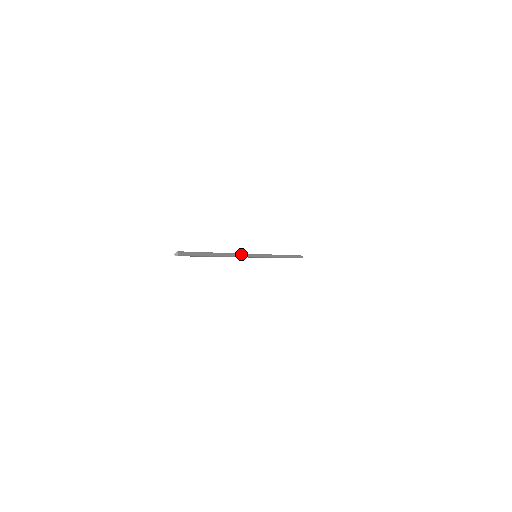
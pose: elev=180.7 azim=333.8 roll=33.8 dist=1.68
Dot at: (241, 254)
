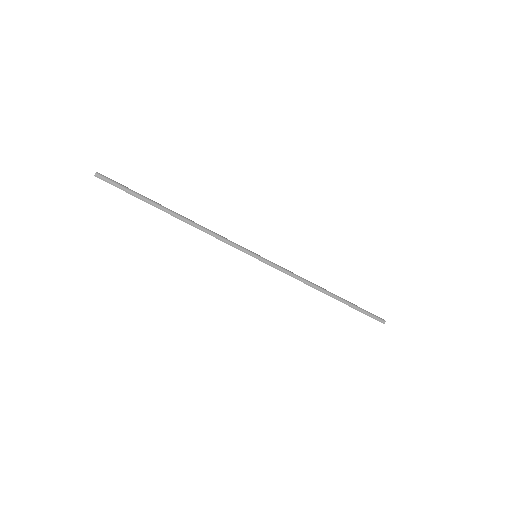
Dot at: (218, 236)
